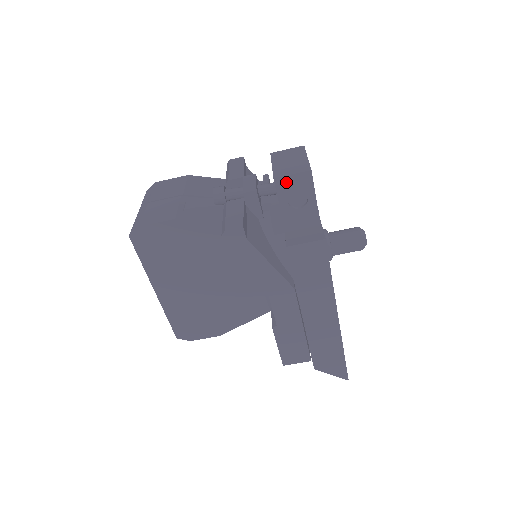
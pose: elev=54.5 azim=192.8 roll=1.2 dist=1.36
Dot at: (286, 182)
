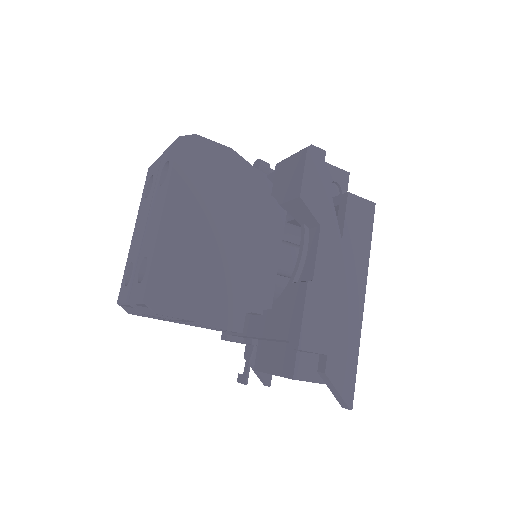
Dot at: (331, 171)
